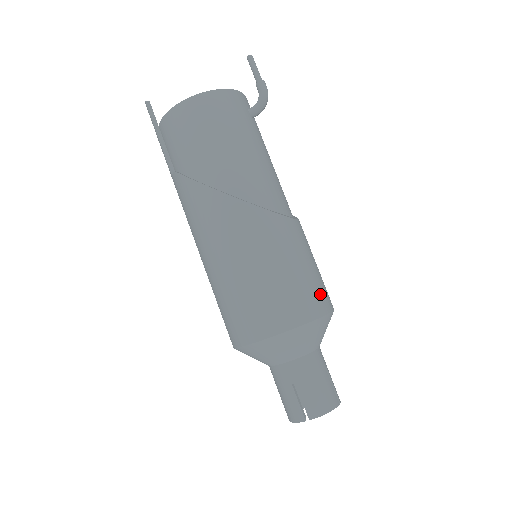
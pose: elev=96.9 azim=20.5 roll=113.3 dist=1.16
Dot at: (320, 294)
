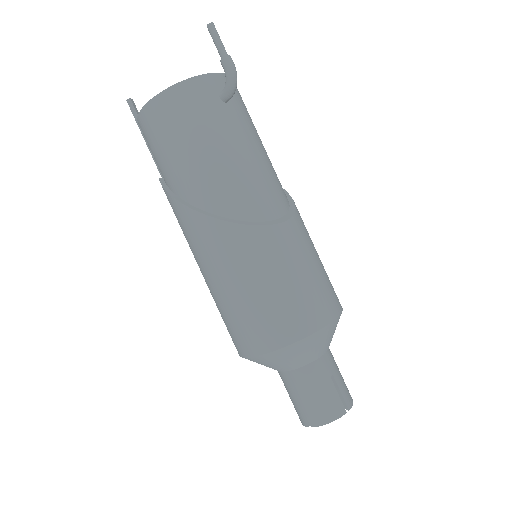
Dot at: (309, 309)
